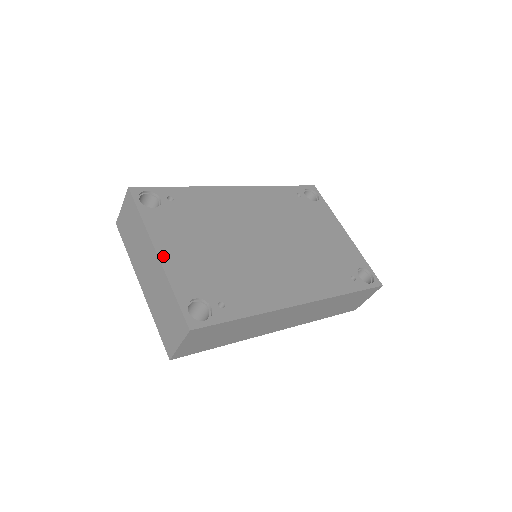
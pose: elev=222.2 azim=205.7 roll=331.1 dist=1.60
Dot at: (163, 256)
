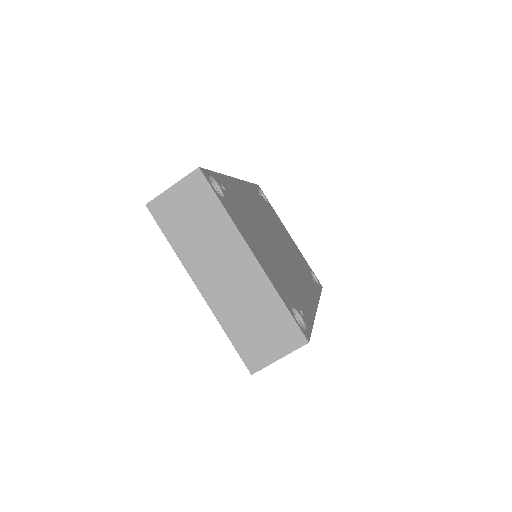
Dot at: (258, 259)
